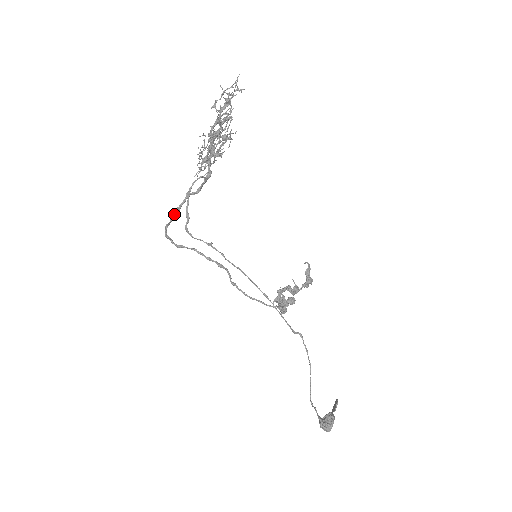
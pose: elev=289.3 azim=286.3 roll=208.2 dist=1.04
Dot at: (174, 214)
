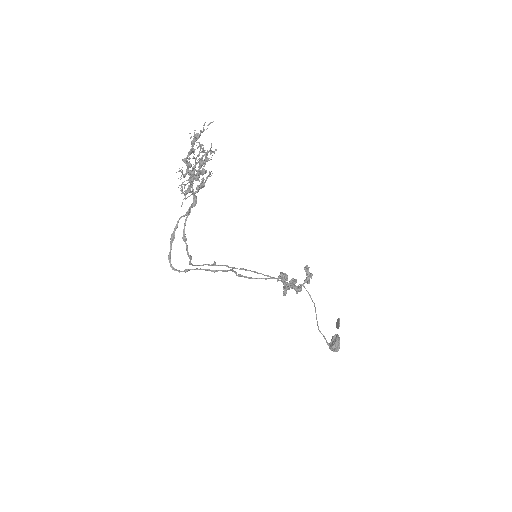
Dot at: (172, 242)
